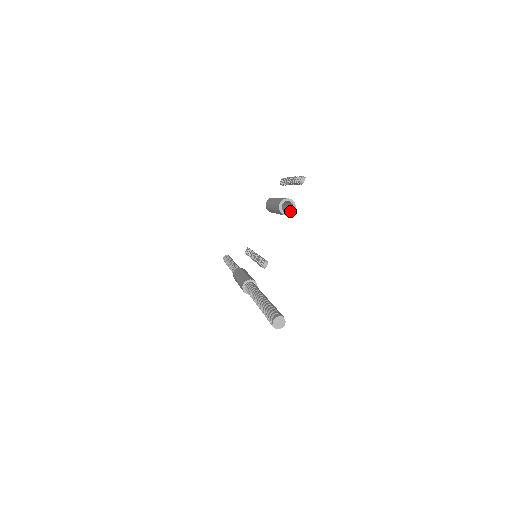
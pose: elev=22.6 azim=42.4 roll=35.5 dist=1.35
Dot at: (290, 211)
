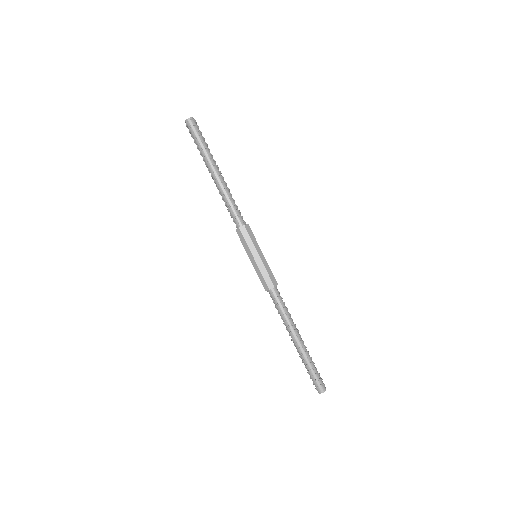
Dot at: occluded
